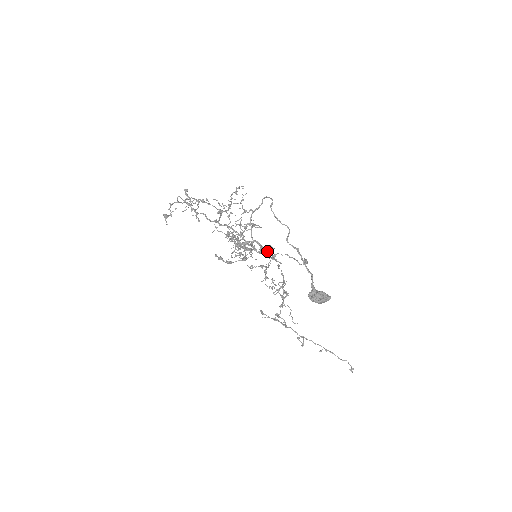
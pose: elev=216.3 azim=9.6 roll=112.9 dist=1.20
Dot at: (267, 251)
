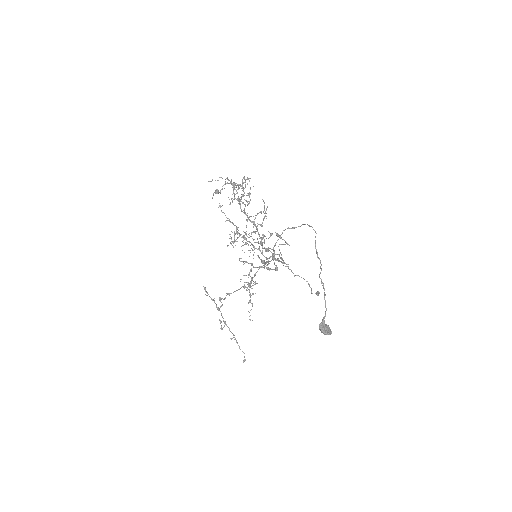
Dot at: (290, 269)
